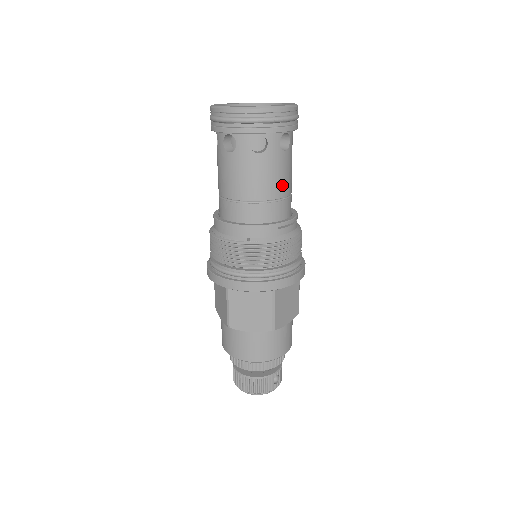
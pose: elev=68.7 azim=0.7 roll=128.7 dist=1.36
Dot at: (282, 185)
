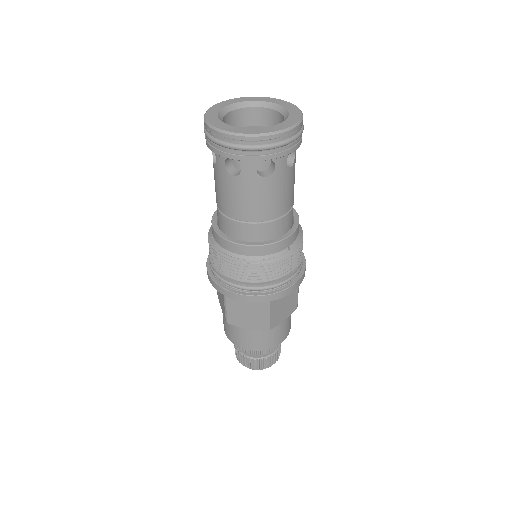
Dot at: occluded
